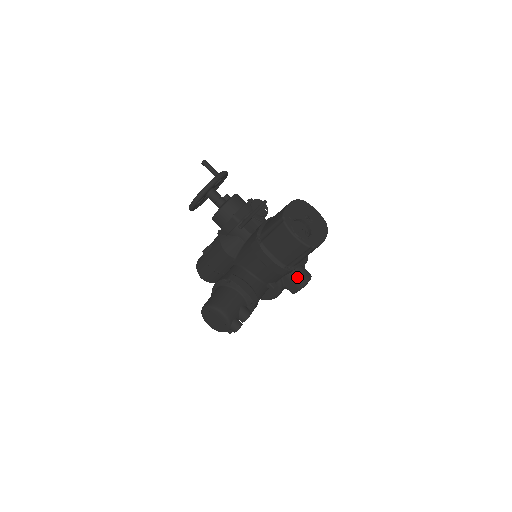
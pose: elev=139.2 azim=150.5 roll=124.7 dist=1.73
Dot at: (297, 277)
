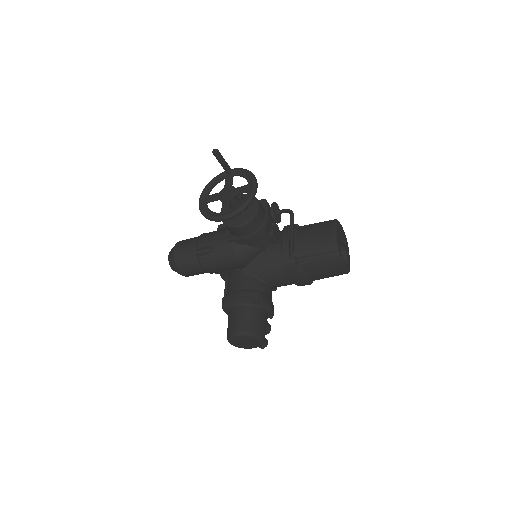
Dot at: occluded
